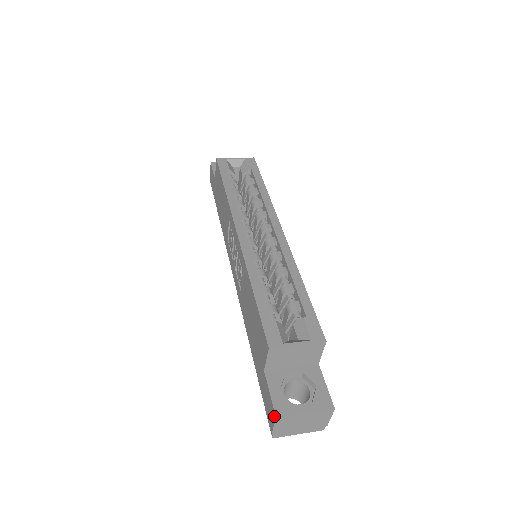
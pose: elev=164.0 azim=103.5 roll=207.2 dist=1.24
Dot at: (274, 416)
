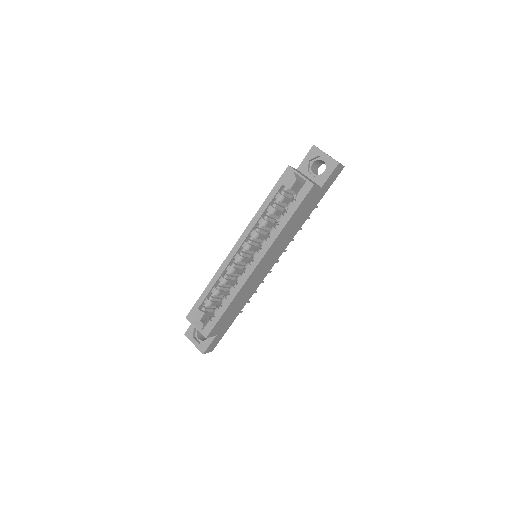
Dot at: (186, 332)
